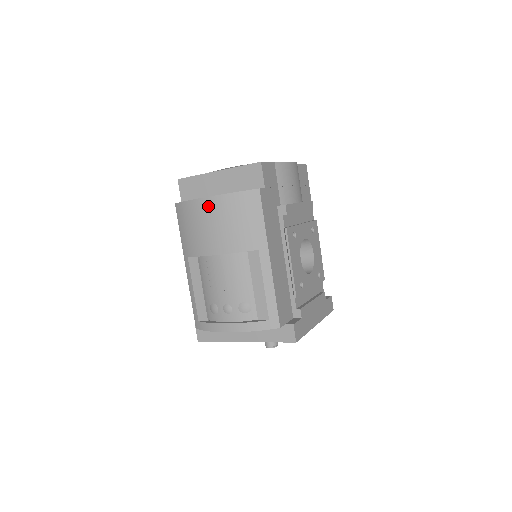
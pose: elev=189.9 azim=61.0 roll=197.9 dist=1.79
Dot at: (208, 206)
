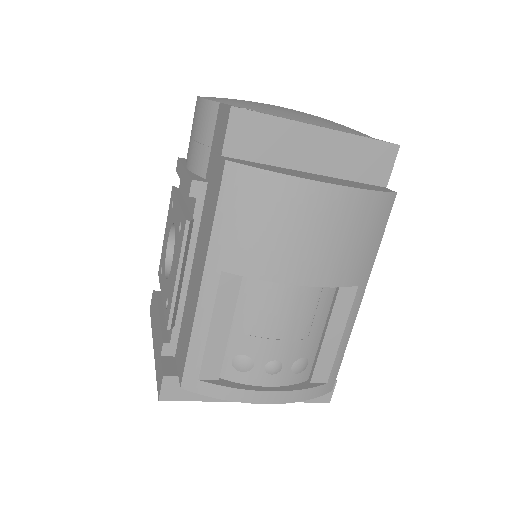
Dot at: (322, 200)
